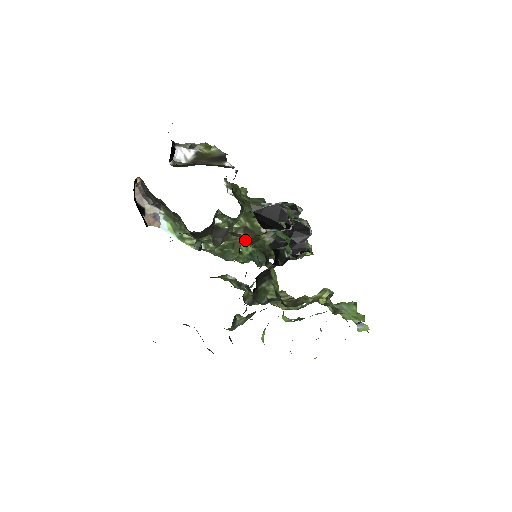
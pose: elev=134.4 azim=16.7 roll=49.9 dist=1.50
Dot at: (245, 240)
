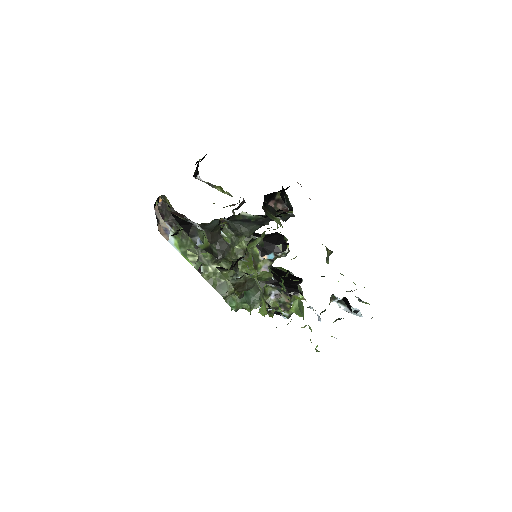
Dot at: occluded
